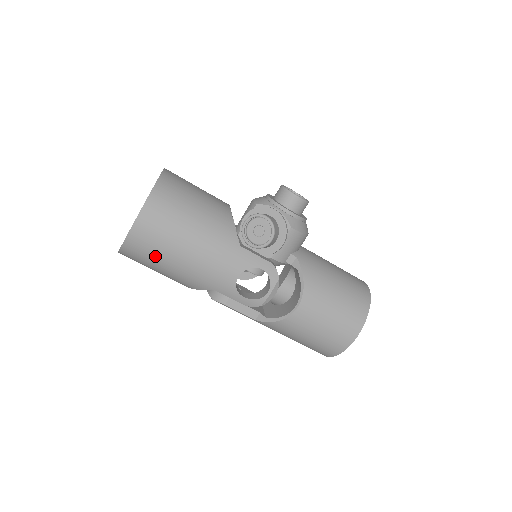
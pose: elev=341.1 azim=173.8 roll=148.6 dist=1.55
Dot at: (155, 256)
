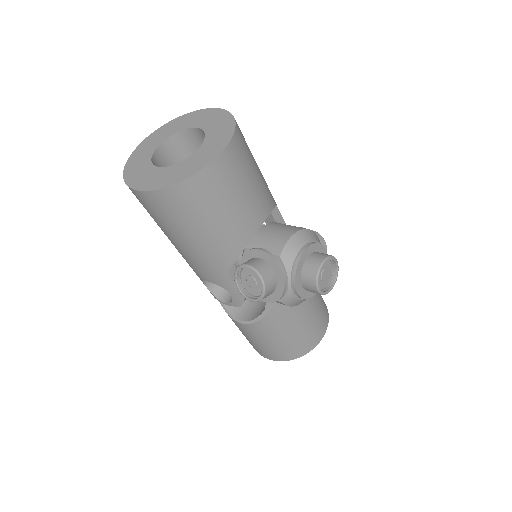
Dot at: occluded
